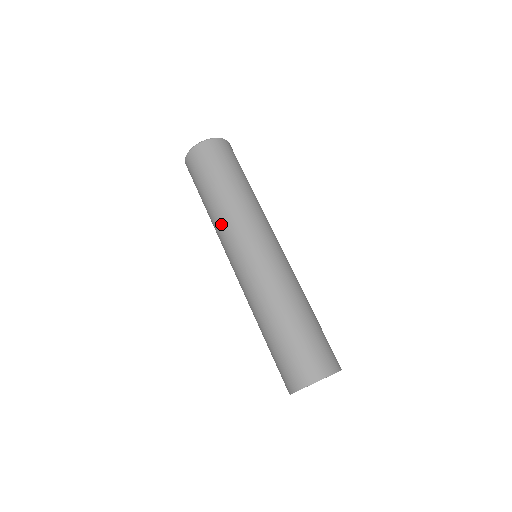
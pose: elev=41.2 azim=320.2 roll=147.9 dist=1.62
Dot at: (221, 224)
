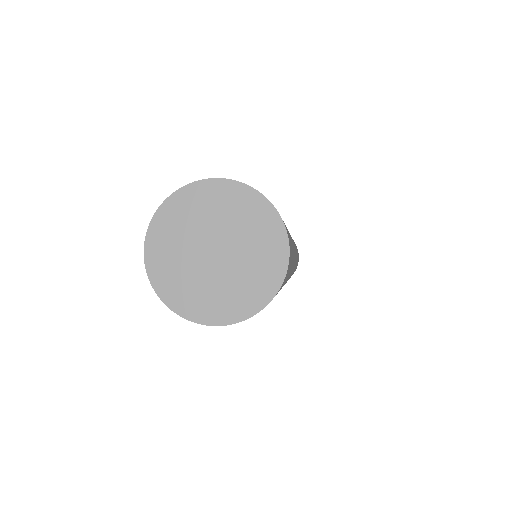
Dot at: occluded
